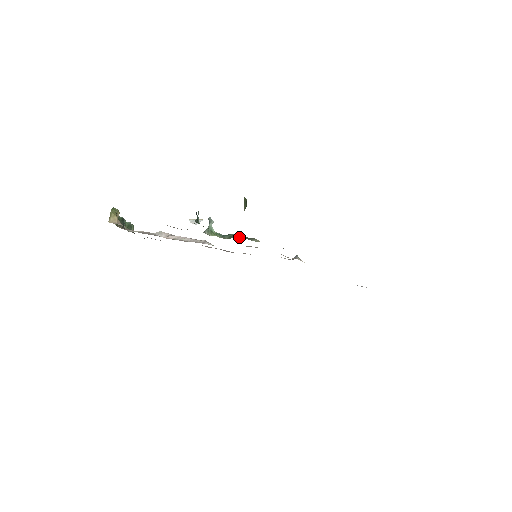
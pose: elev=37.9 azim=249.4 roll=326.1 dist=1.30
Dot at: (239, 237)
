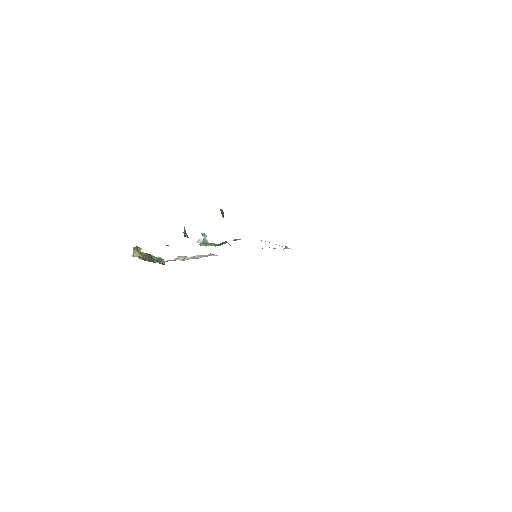
Dot at: occluded
